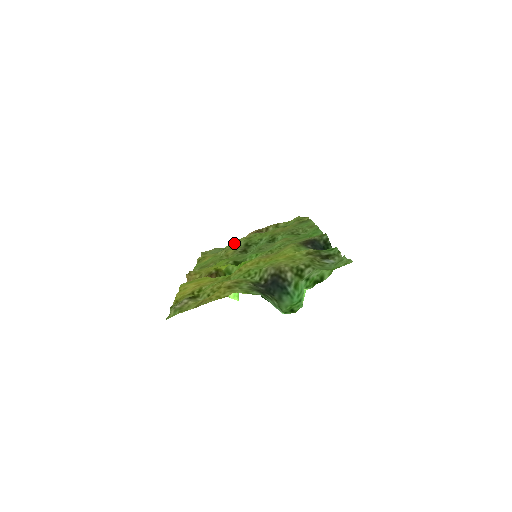
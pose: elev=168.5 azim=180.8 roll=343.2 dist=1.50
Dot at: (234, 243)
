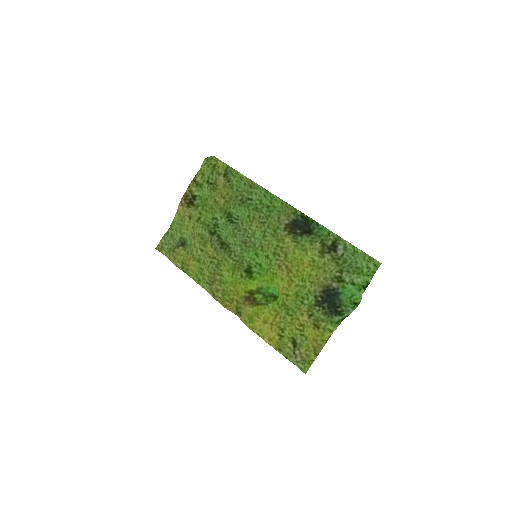
Dot at: (175, 222)
